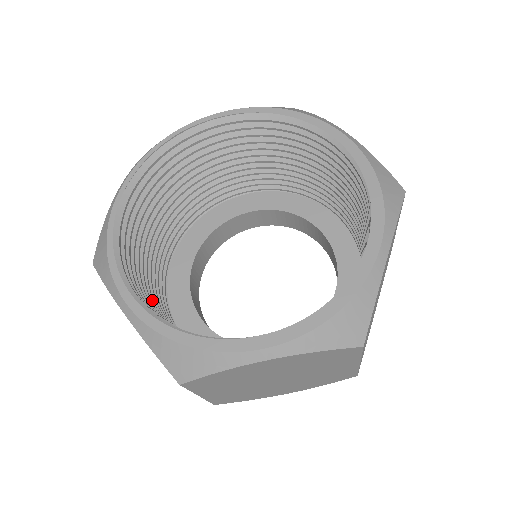
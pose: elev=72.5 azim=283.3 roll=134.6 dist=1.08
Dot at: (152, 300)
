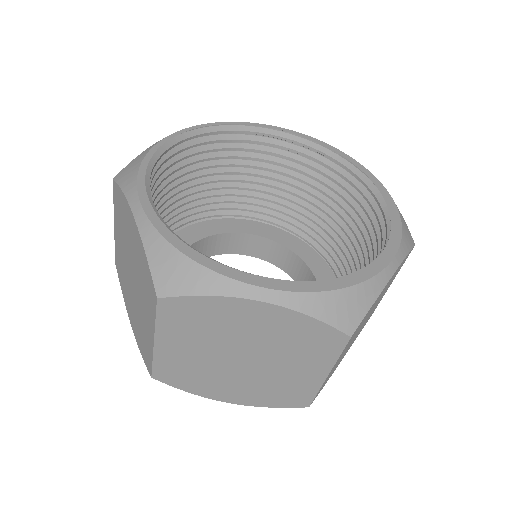
Dot at: occluded
